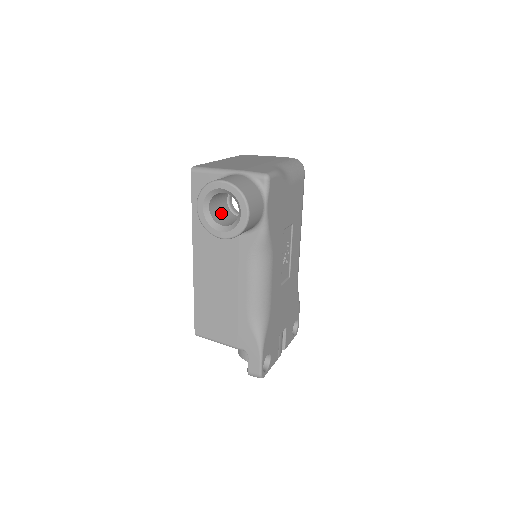
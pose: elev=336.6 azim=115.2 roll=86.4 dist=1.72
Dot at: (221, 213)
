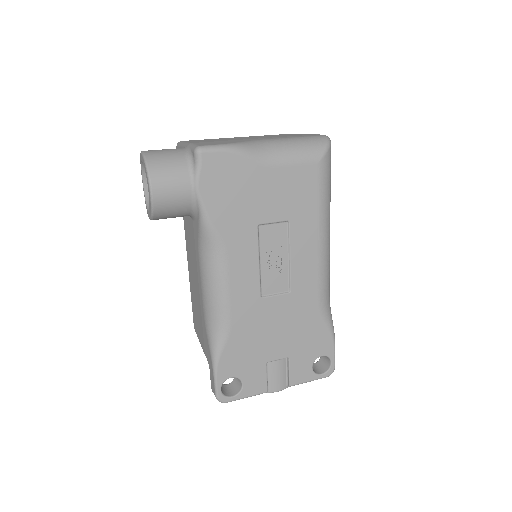
Dot at: occluded
